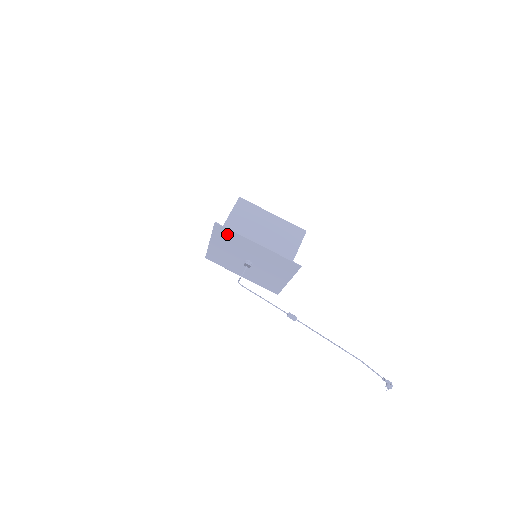
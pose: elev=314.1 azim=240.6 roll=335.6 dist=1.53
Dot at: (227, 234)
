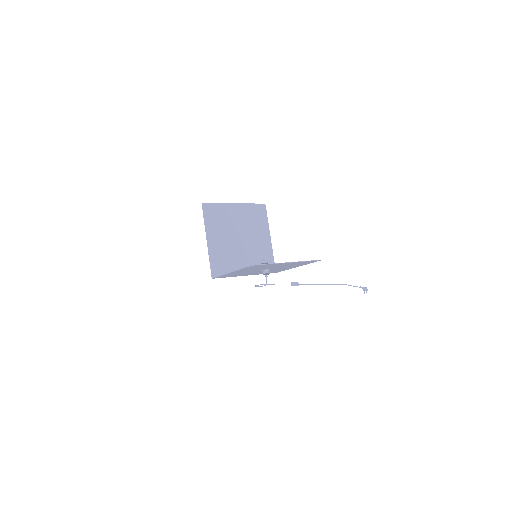
Dot at: (259, 266)
